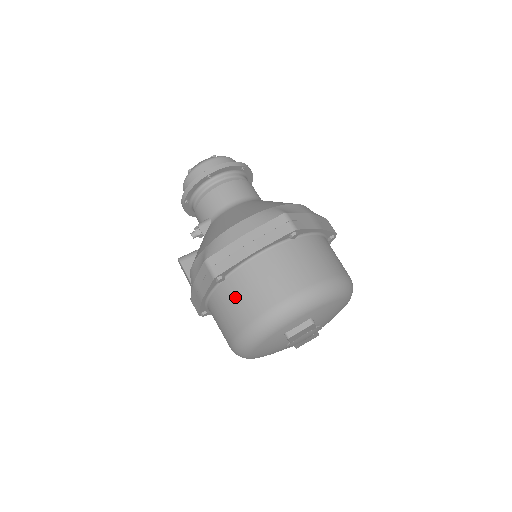
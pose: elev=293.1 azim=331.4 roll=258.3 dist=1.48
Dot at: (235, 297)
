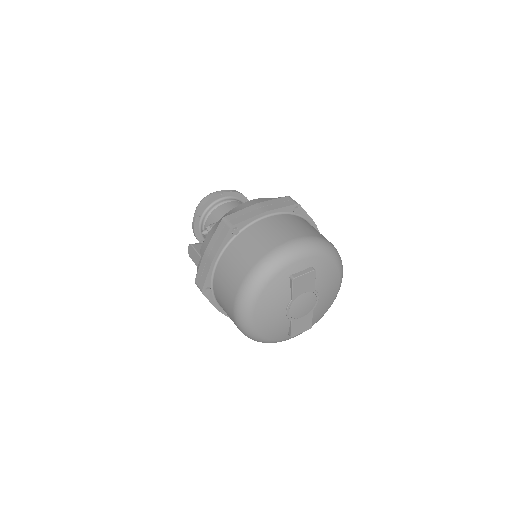
Dot at: (247, 244)
